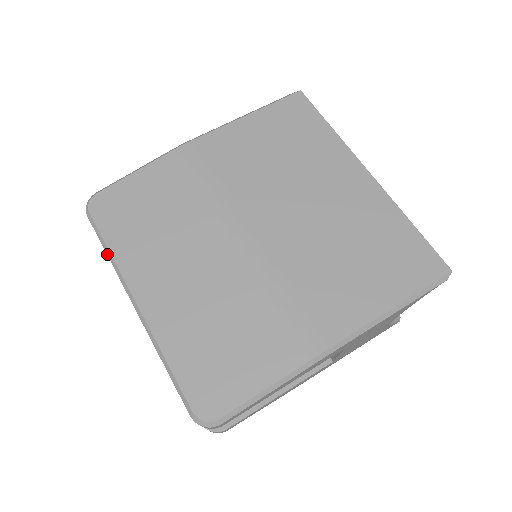
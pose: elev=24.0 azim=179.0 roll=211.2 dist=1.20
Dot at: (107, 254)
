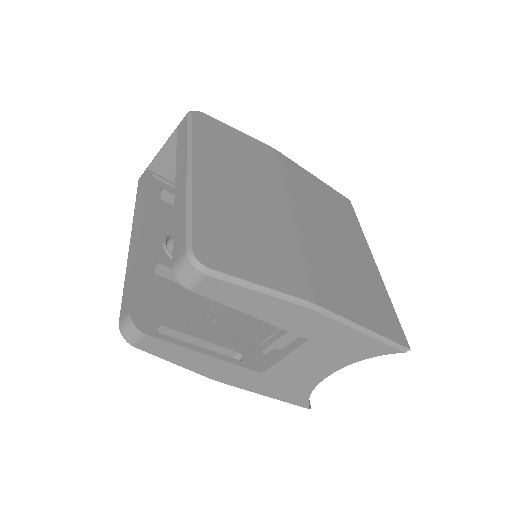
Dot at: (188, 136)
